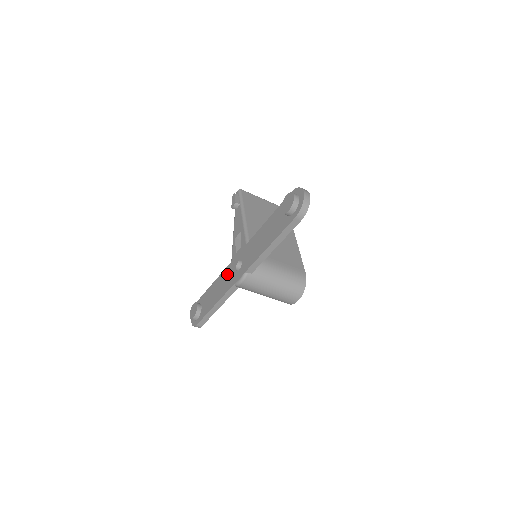
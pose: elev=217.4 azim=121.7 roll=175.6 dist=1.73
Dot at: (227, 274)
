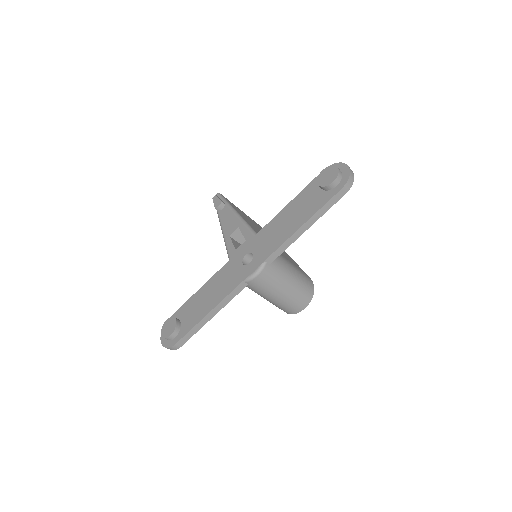
Dot at: (226, 273)
